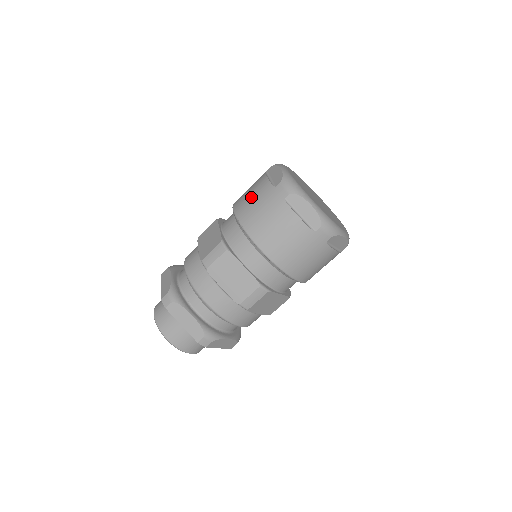
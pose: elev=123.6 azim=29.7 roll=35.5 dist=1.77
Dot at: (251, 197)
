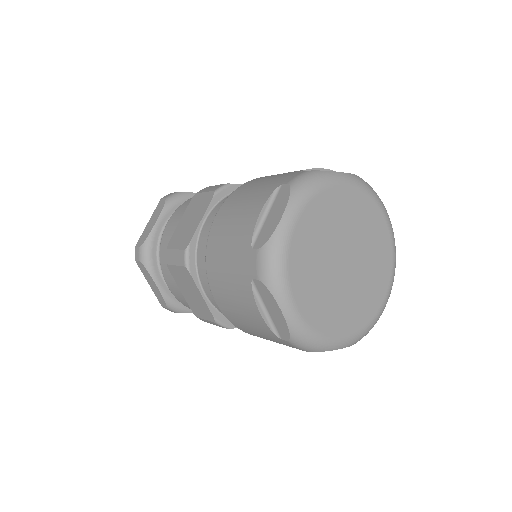
Dot at: (231, 224)
